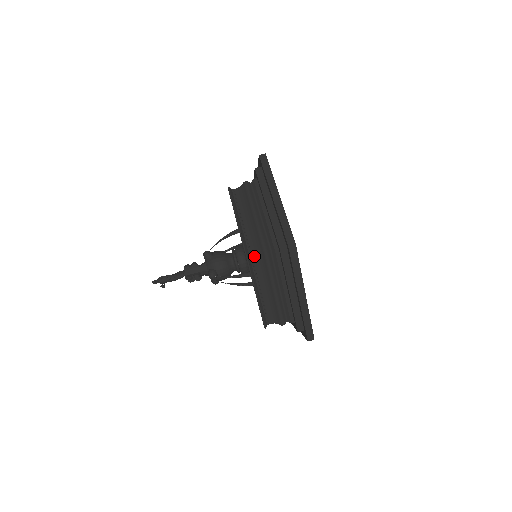
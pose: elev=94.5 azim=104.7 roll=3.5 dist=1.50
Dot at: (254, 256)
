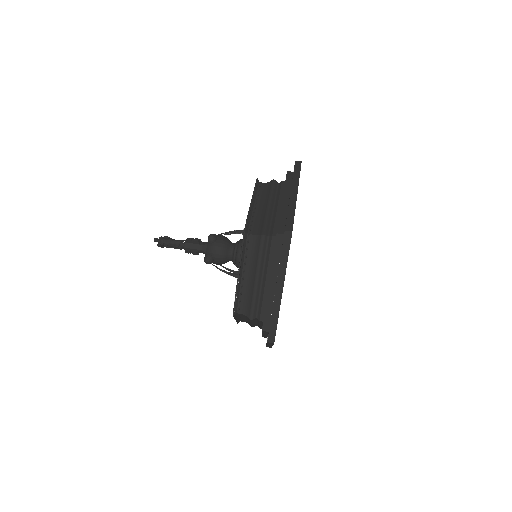
Dot at: (263, 183)
